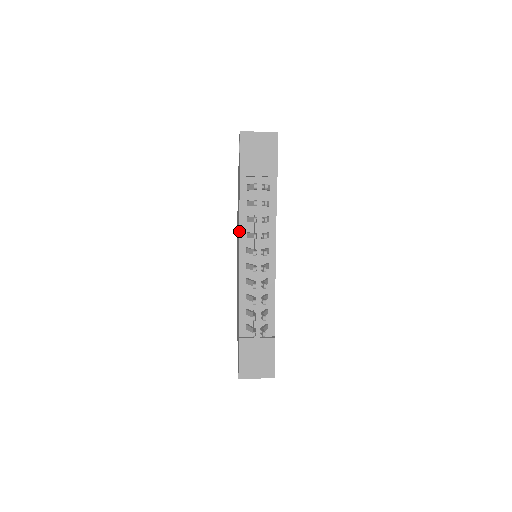
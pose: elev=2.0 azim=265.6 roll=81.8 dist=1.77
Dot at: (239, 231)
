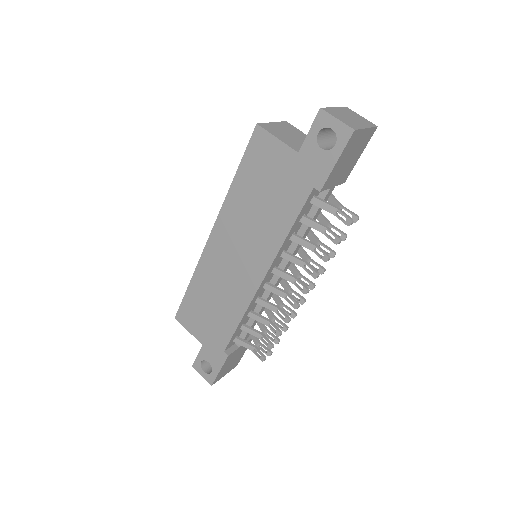
Dot at: (278, 253)
